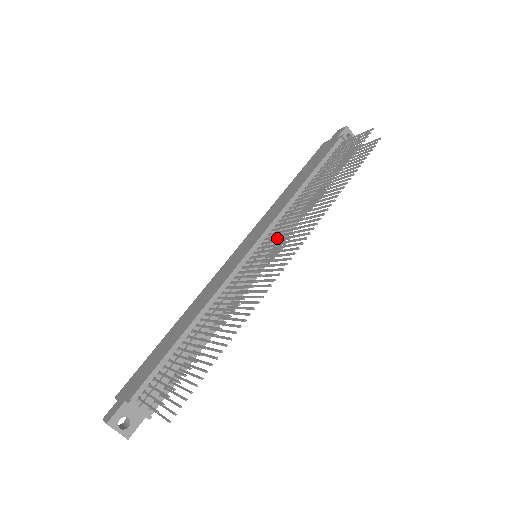
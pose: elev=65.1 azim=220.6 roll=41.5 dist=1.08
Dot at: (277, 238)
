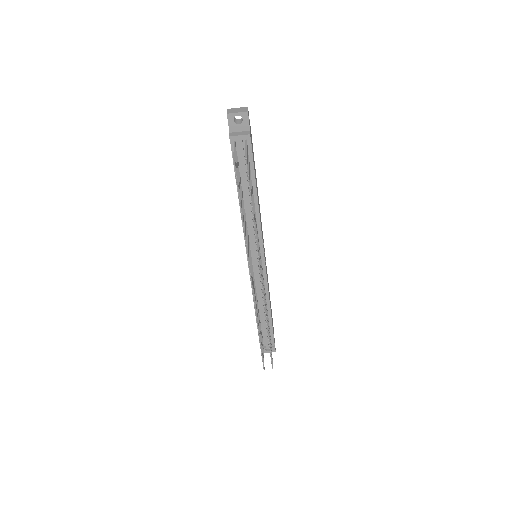
Dot at: occluded
